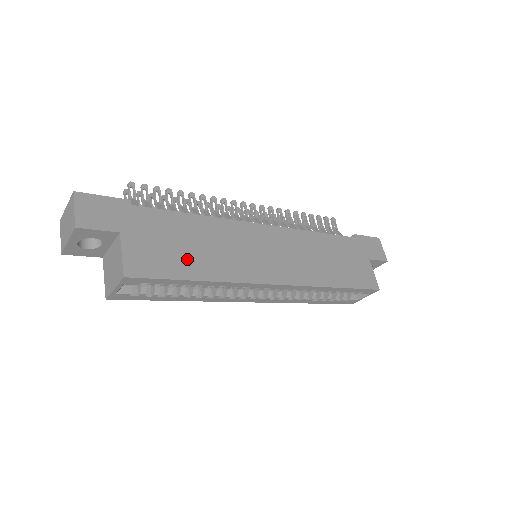
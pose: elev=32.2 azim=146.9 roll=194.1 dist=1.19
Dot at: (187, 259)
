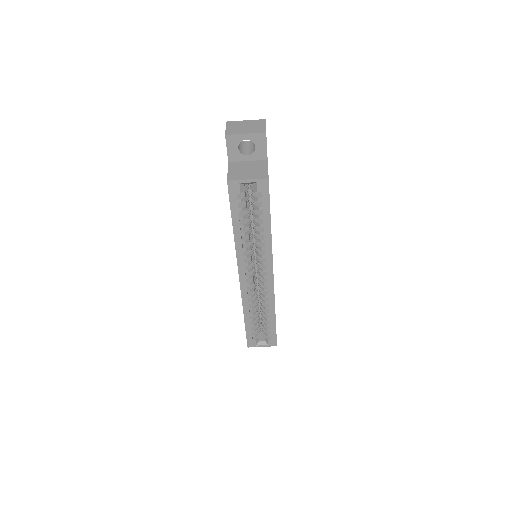
Dot at: occluded
